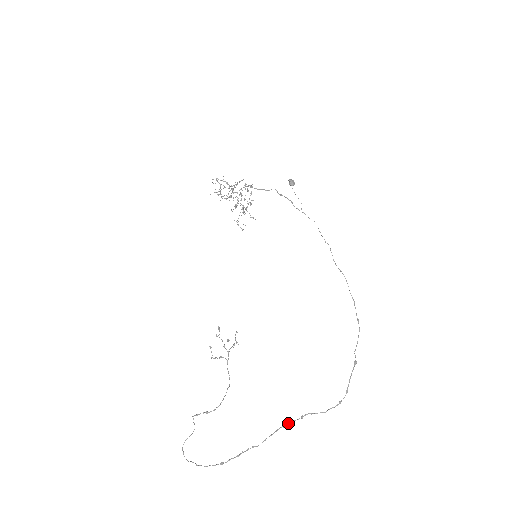
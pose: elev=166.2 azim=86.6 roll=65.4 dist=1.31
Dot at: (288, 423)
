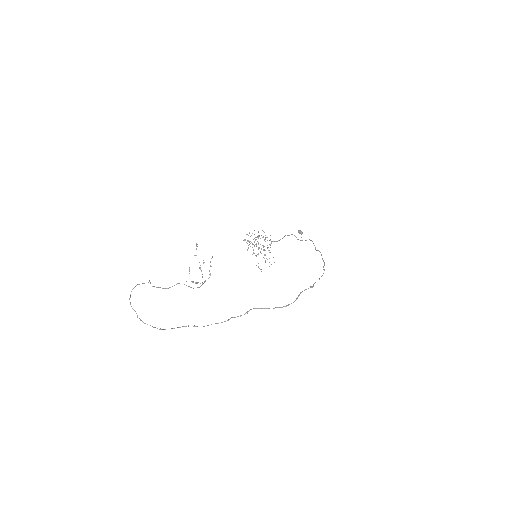
Dot at: (233, 317)
